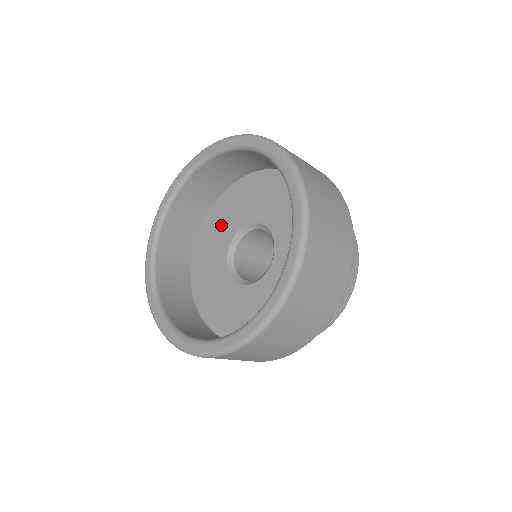
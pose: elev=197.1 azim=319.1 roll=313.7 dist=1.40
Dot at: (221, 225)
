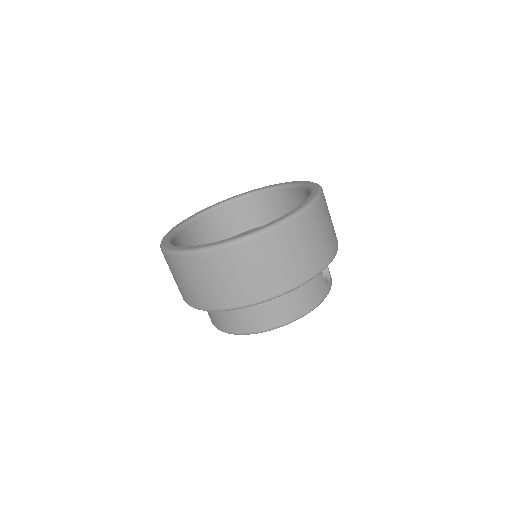
Dot at: occluded
